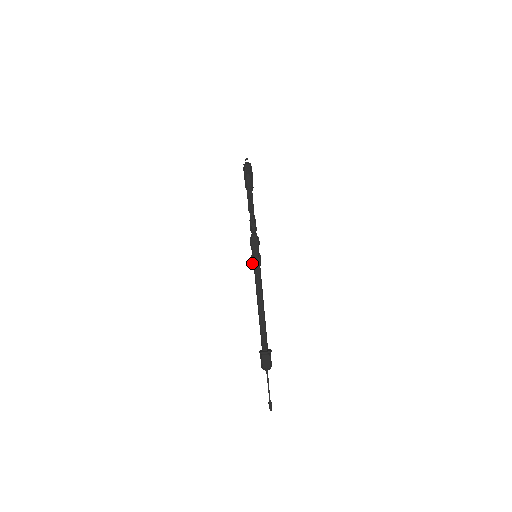
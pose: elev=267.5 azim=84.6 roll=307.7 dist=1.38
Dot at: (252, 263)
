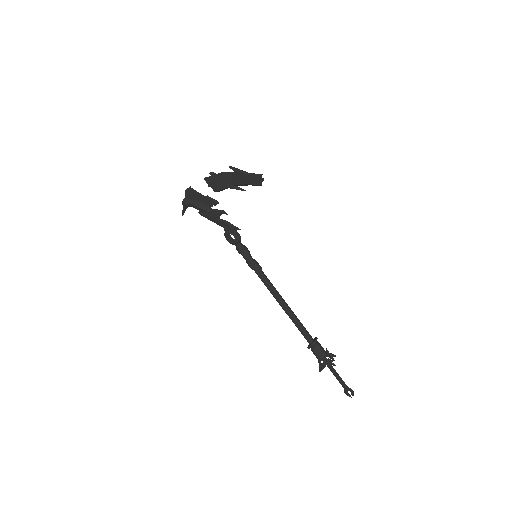
Dot at: (254, 269)
